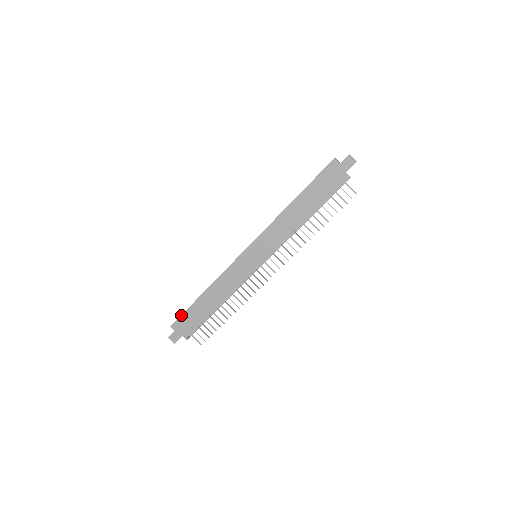
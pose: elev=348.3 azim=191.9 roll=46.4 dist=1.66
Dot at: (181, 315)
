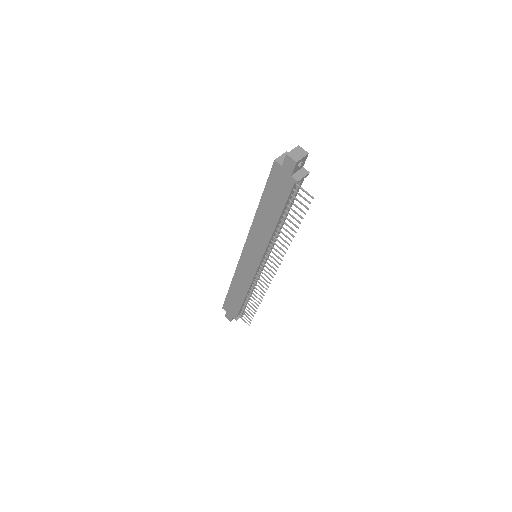
Dot at: (224, 301)
